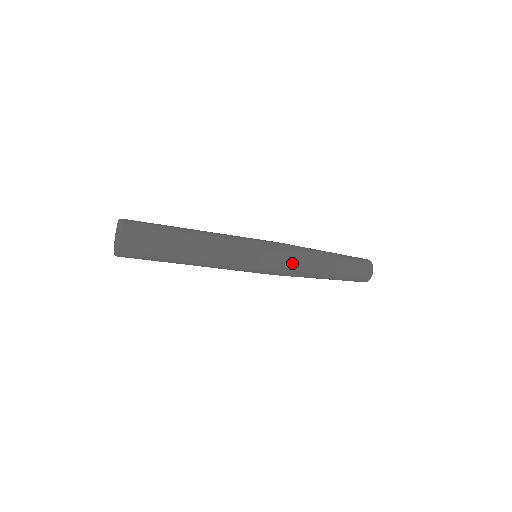
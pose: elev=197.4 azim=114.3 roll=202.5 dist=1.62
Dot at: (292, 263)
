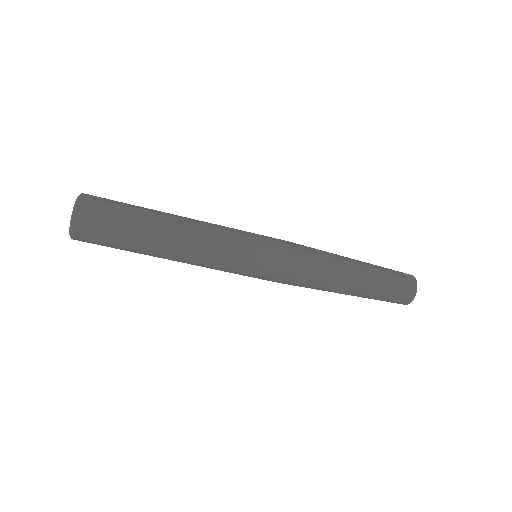
Dot at: (303, 252)
